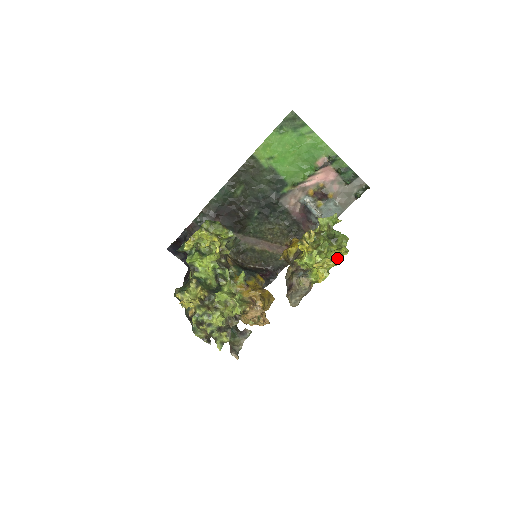
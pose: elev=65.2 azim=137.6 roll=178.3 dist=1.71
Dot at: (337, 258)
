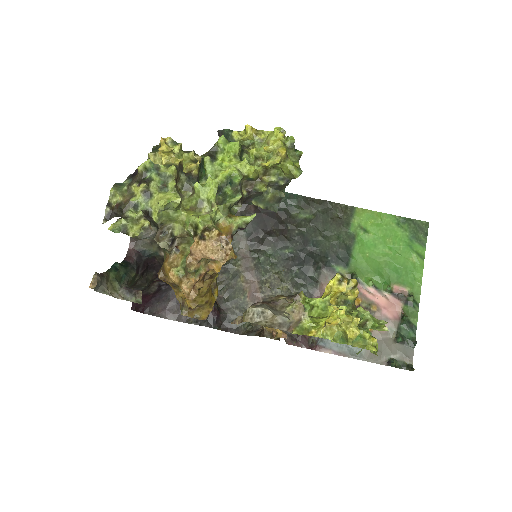
Dot at: (357, 342)
